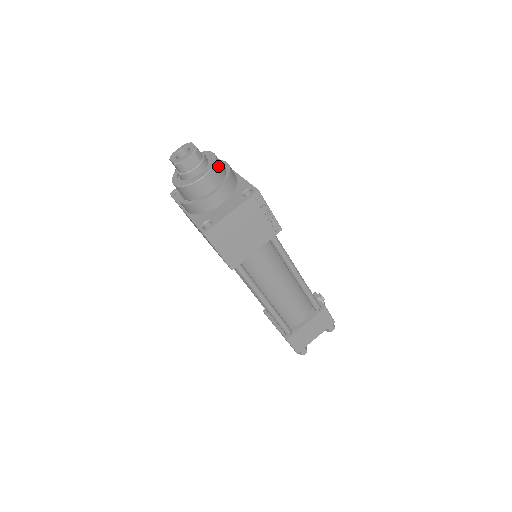
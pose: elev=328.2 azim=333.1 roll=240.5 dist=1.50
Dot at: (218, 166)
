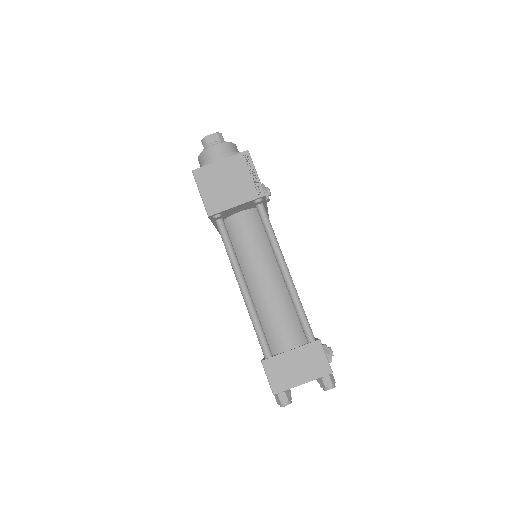
Dot at: (232, 146)
